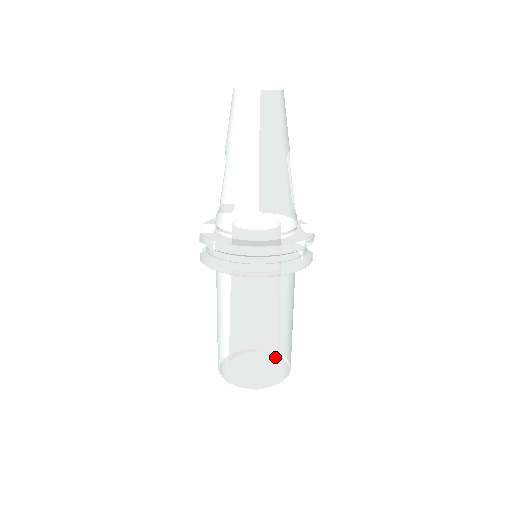
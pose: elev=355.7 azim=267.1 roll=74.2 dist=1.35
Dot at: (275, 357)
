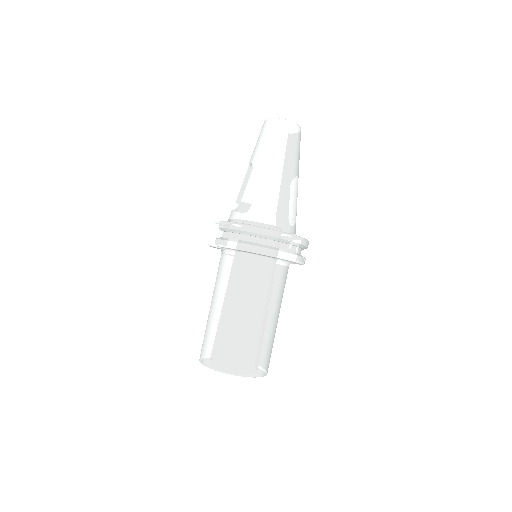
Dot at: (265, 346)
